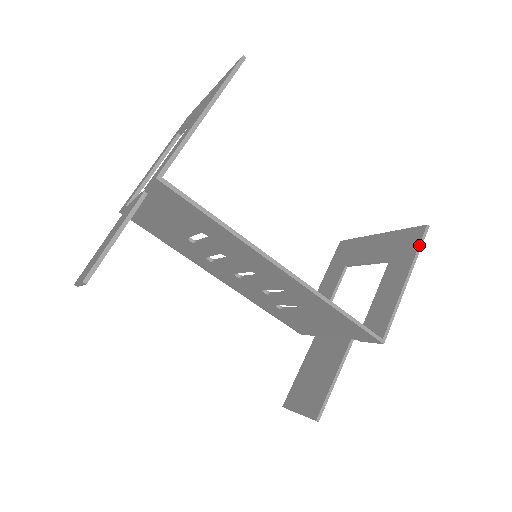
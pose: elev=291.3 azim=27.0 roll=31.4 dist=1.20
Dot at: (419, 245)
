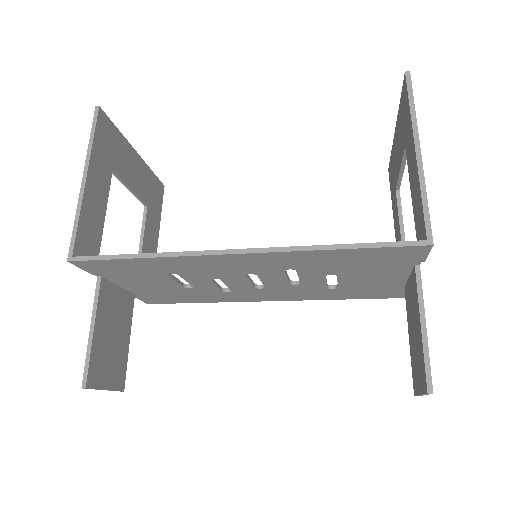
Dot at: (408, 101)
